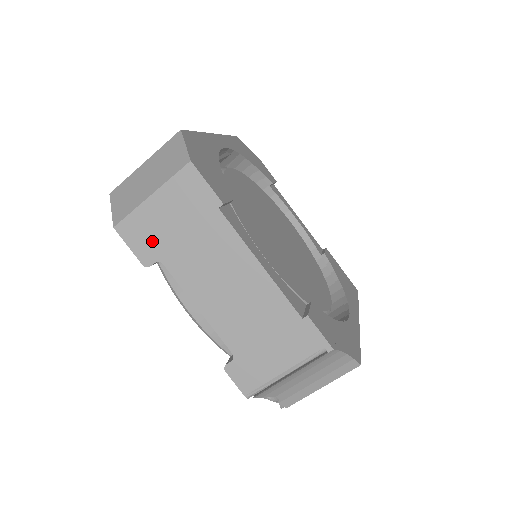
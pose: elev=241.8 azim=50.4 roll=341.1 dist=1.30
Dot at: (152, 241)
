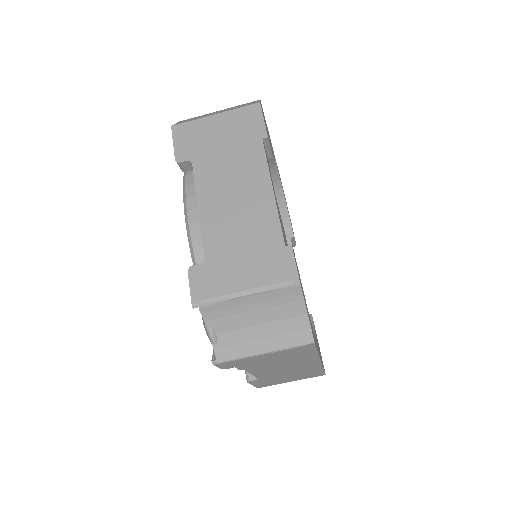
Dot at: (195, 145)
